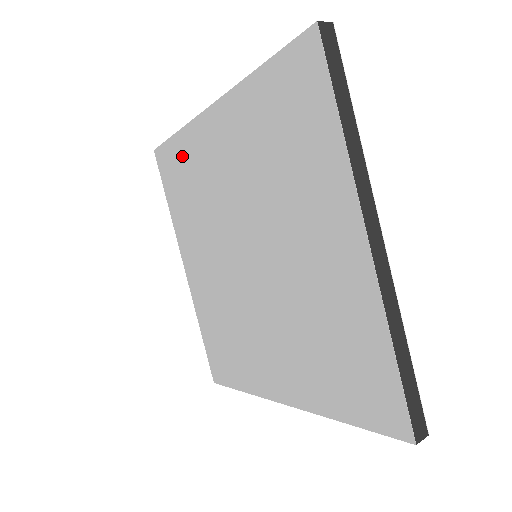
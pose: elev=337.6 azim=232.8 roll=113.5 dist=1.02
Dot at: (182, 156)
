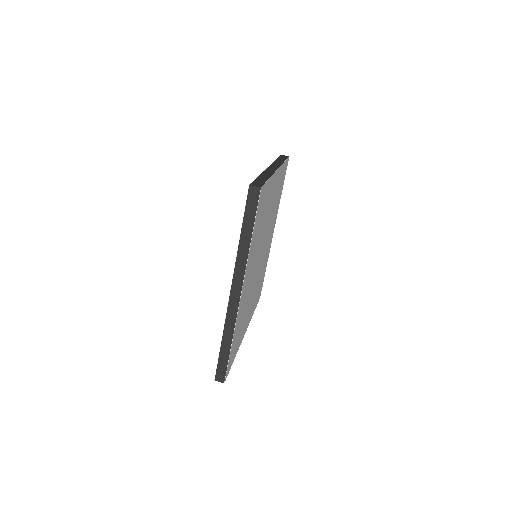
Dot at: occluded
